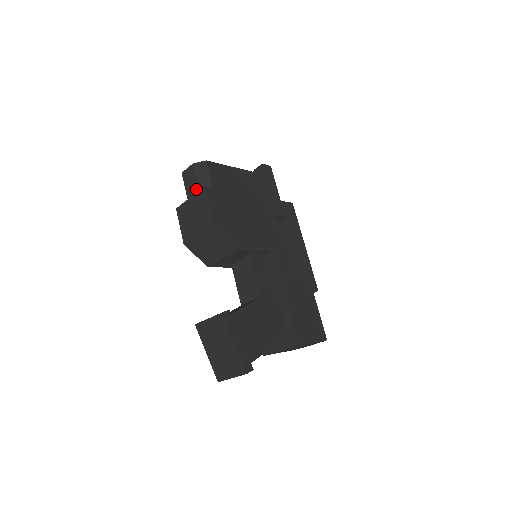
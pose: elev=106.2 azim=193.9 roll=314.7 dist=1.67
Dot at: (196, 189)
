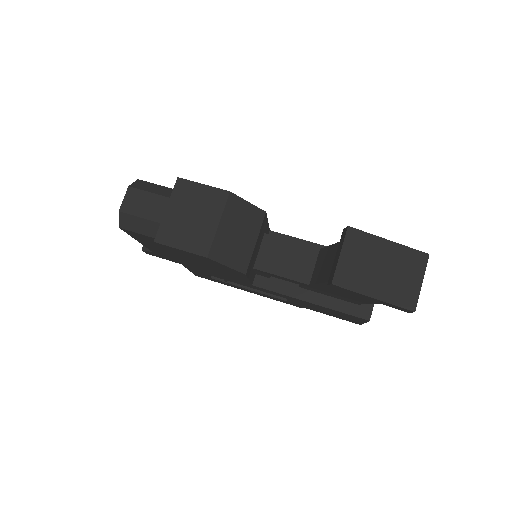
Dot at: (161, 200)
